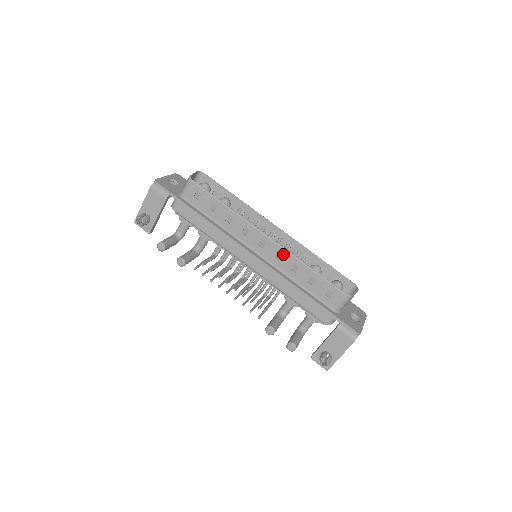
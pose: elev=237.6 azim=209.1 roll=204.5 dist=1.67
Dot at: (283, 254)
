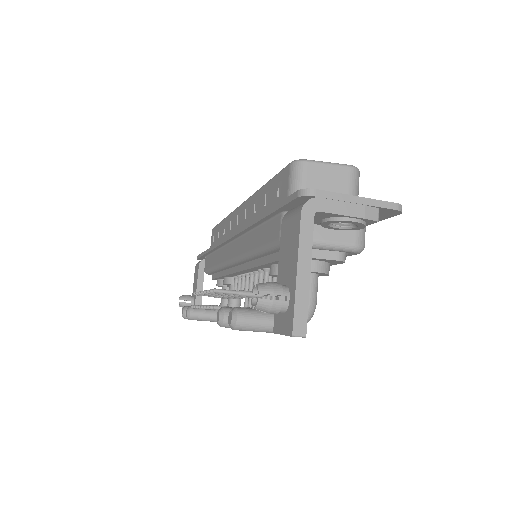
Dot at: (248, 205)
